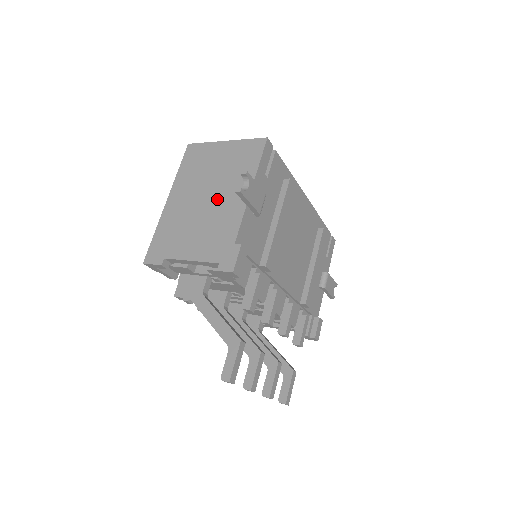
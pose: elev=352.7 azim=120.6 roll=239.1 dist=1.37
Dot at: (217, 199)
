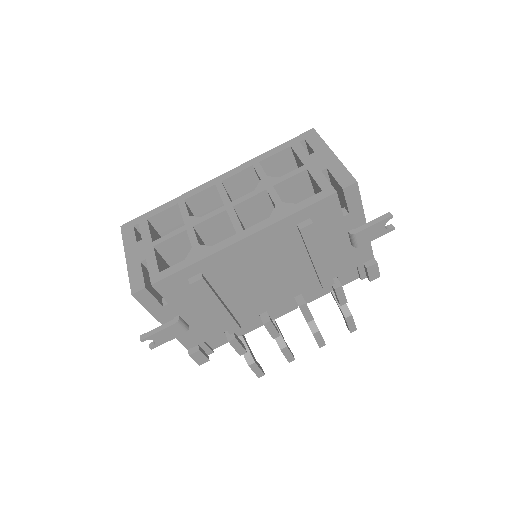
Dot at: occluded
